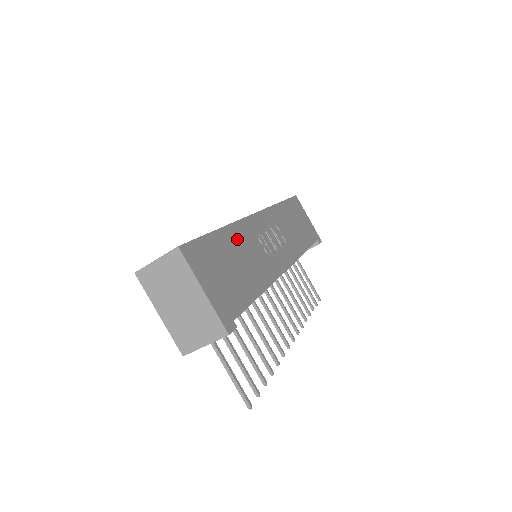
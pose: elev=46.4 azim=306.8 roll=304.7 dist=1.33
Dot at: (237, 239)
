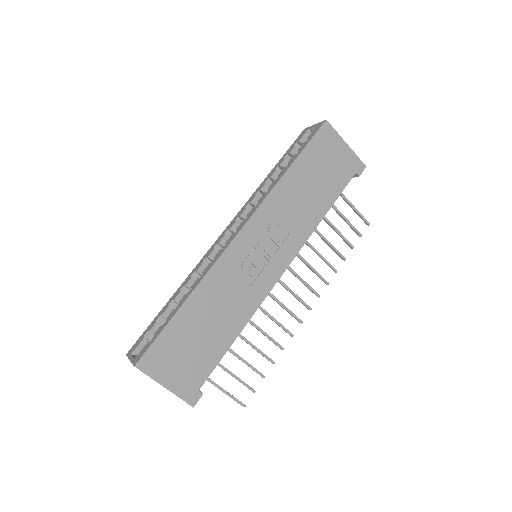
Dot at: (207, 297)
